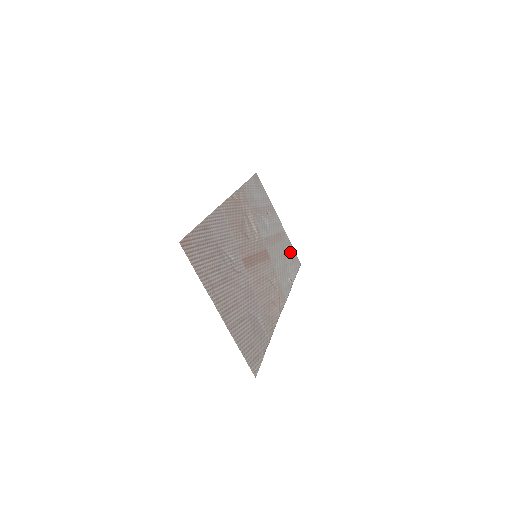
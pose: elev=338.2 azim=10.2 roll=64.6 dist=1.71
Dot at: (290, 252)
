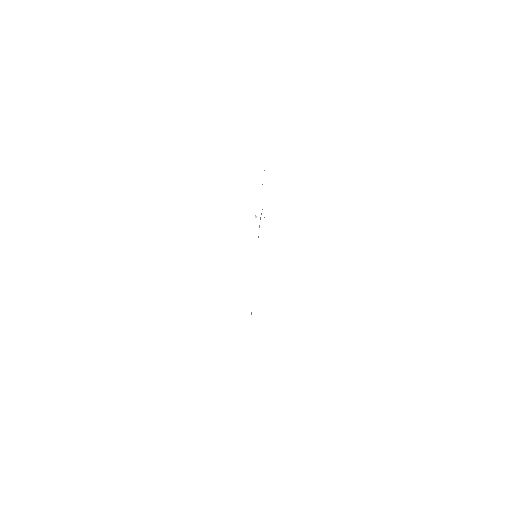
Dot at: occluded
